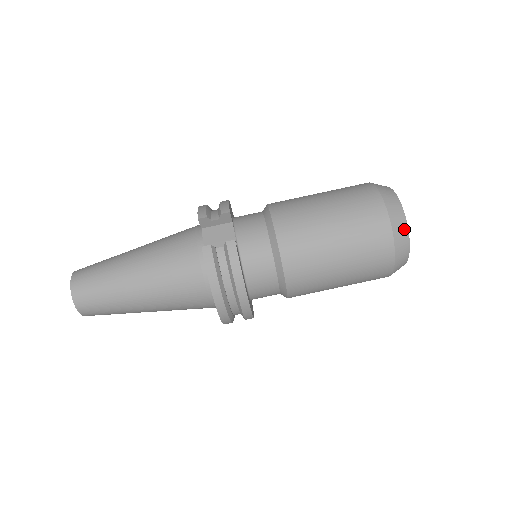
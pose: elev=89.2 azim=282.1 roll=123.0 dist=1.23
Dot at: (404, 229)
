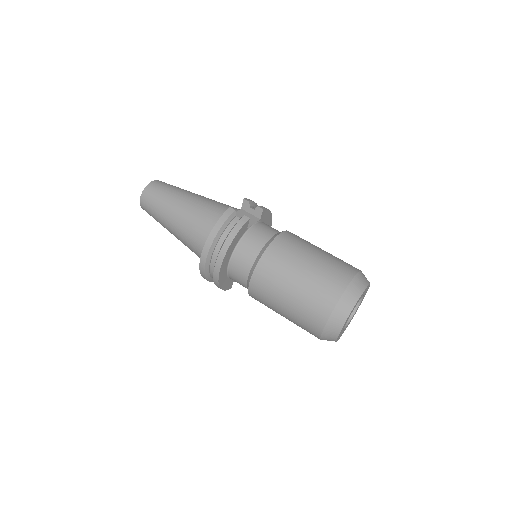
Dot at: (352, 302)
